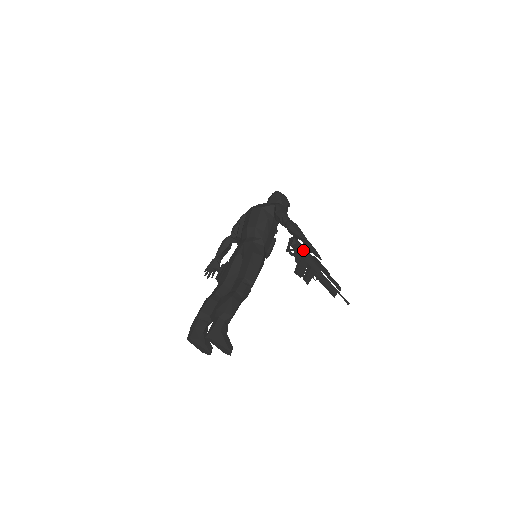
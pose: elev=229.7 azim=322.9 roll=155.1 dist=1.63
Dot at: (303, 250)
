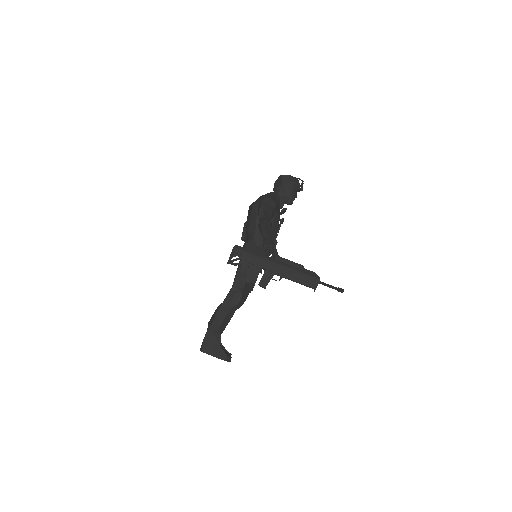
Dot at: (249, 256)
